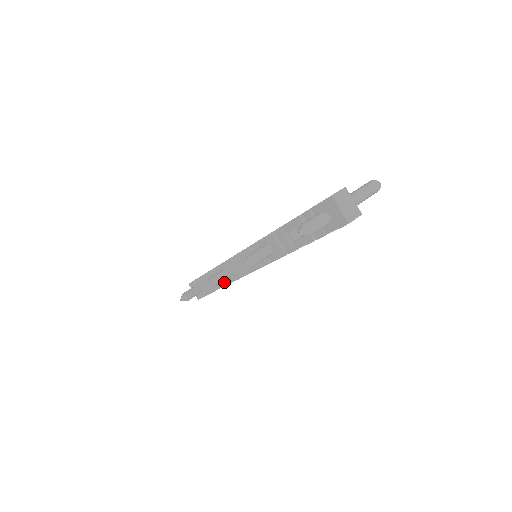
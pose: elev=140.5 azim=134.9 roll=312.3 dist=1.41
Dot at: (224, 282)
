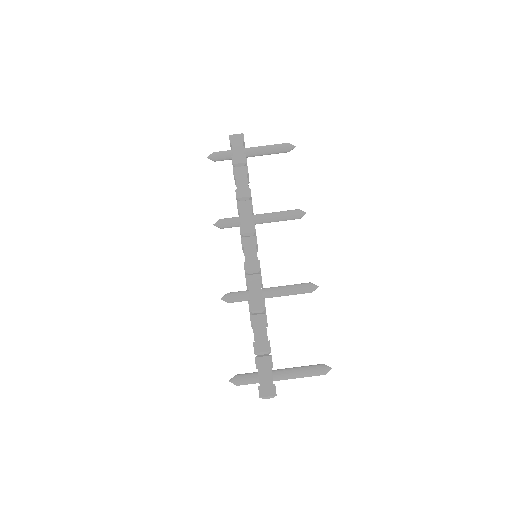
Dot at: occluded
